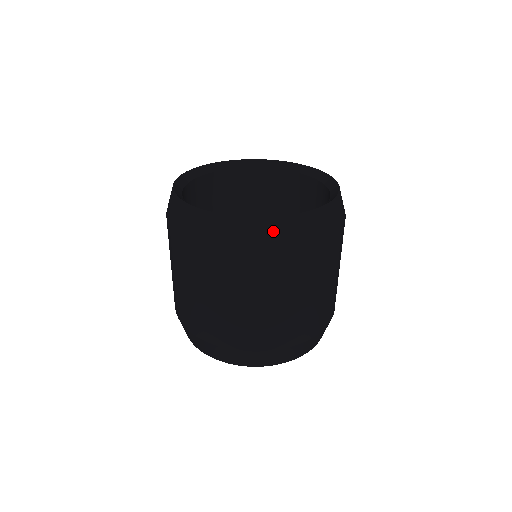
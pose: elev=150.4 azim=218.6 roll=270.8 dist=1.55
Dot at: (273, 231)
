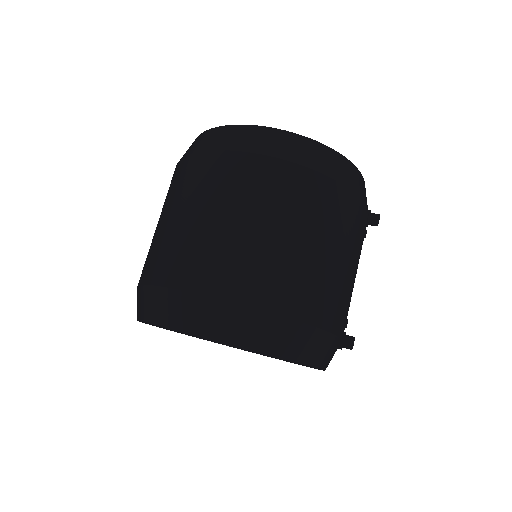
Dot at: (214, 136)
